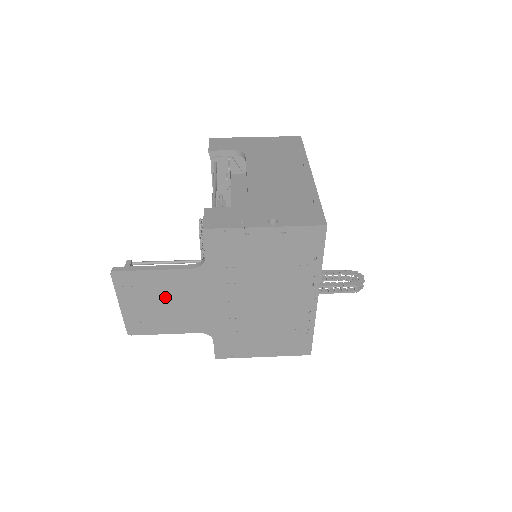
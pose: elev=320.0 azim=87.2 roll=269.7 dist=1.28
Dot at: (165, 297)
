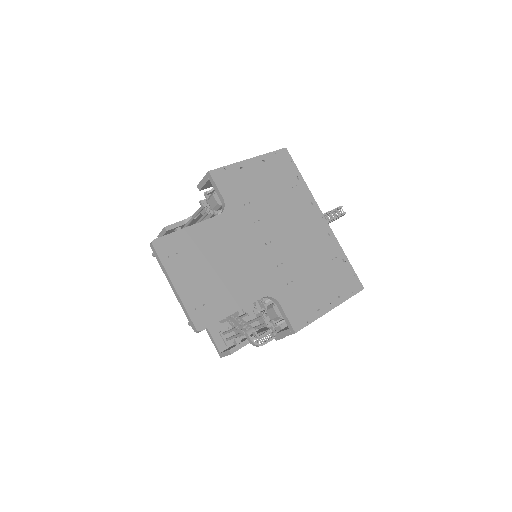
Dot at: (211, 258)
